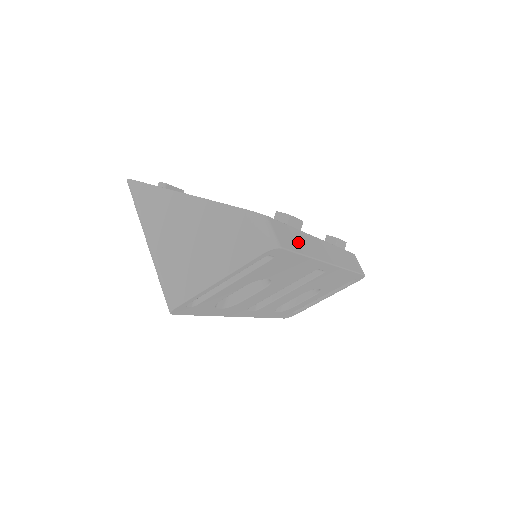
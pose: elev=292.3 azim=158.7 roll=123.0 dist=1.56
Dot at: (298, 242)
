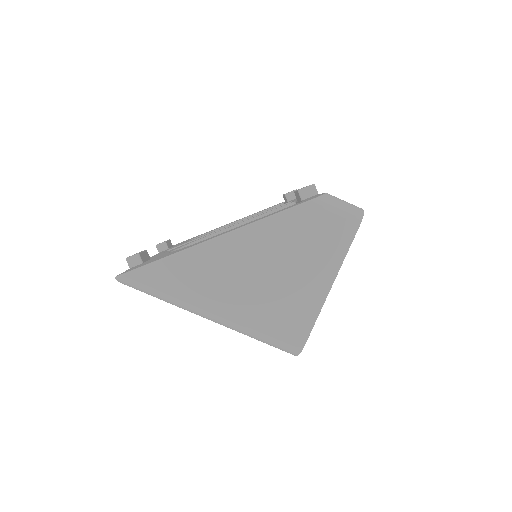
Dot at: occluded
